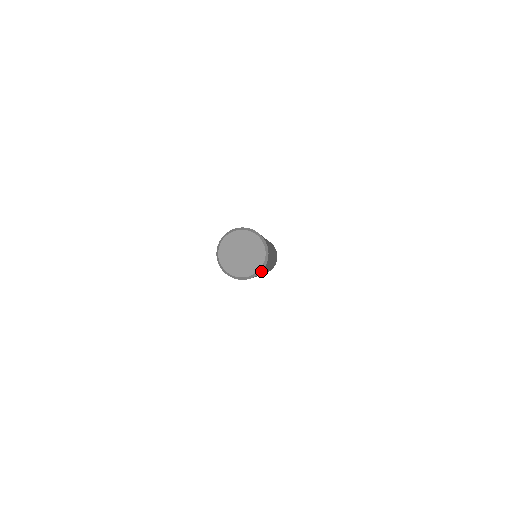
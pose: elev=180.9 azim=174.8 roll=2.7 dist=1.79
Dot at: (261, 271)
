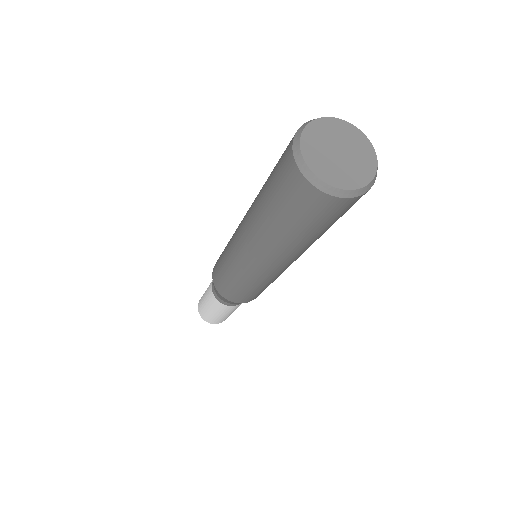
Dot at: (341, 197)
